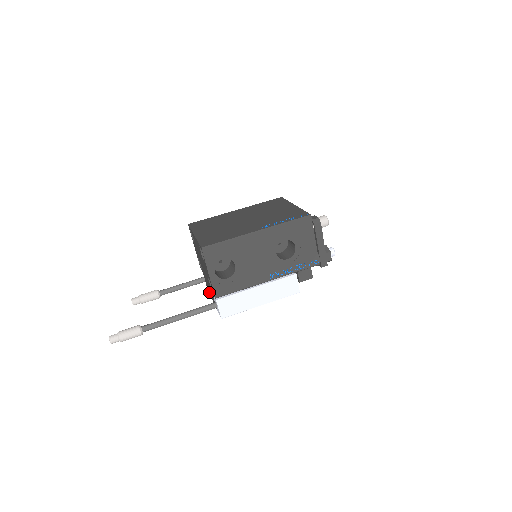
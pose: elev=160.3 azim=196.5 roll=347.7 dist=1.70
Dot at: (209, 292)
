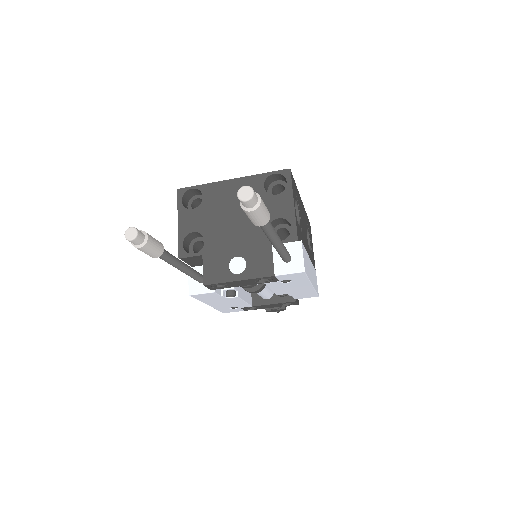
Dot at: (223, 275)
